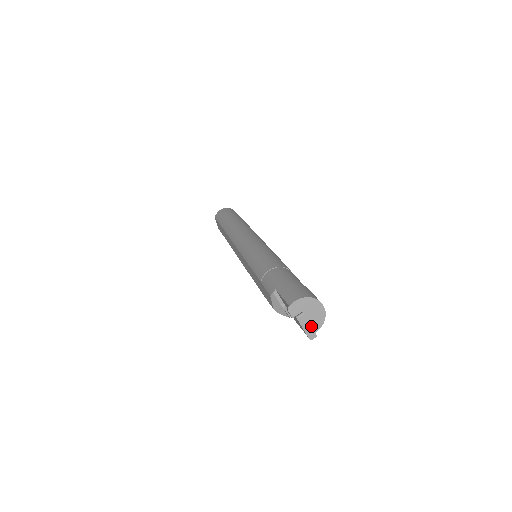
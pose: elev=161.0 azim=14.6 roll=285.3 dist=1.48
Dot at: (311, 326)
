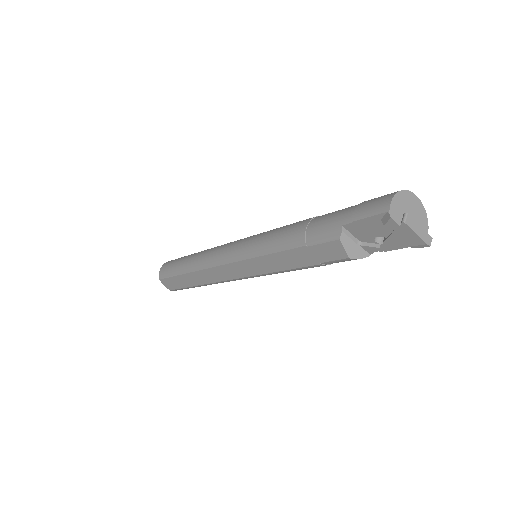
Dot at: (421, 227)
